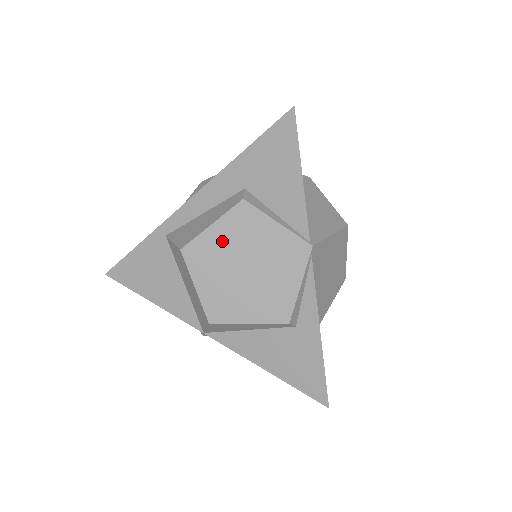
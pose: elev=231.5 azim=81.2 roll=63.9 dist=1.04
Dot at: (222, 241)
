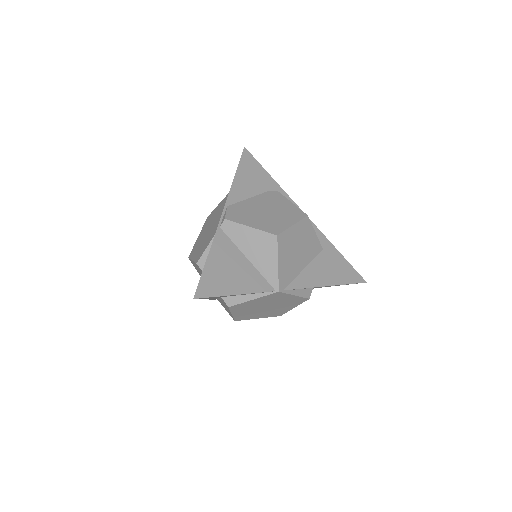
Dot at: (244, 312)
